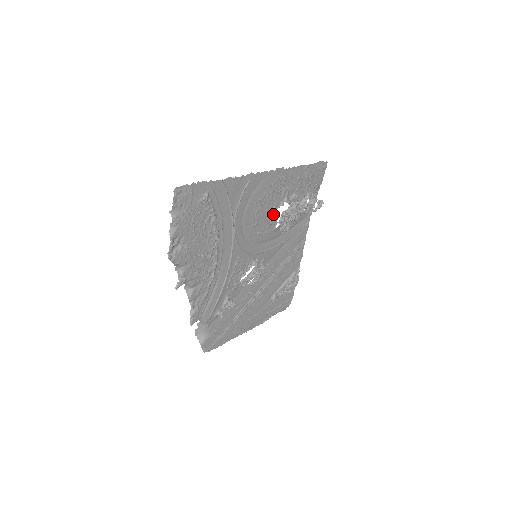
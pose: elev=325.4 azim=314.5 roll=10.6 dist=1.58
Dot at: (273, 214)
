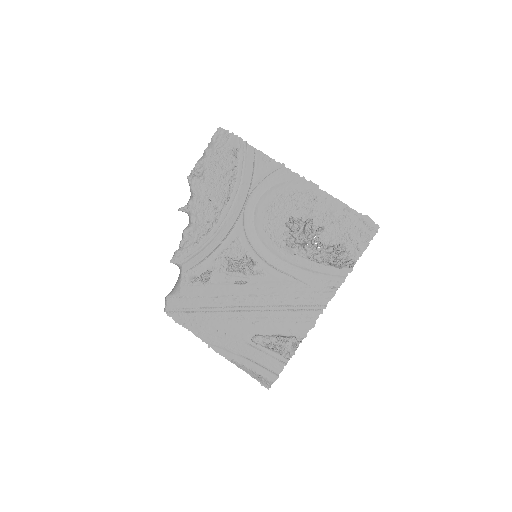
Dot at: occluded
